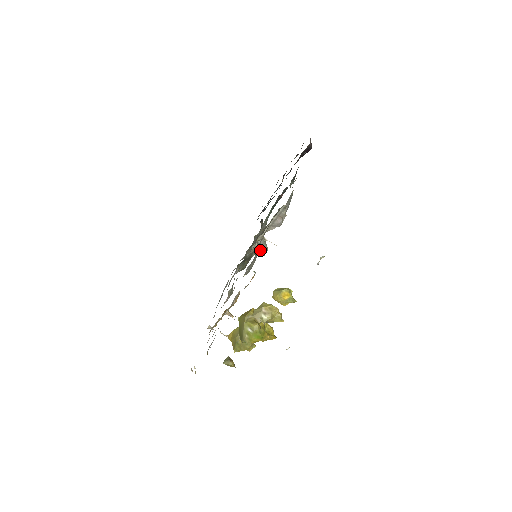
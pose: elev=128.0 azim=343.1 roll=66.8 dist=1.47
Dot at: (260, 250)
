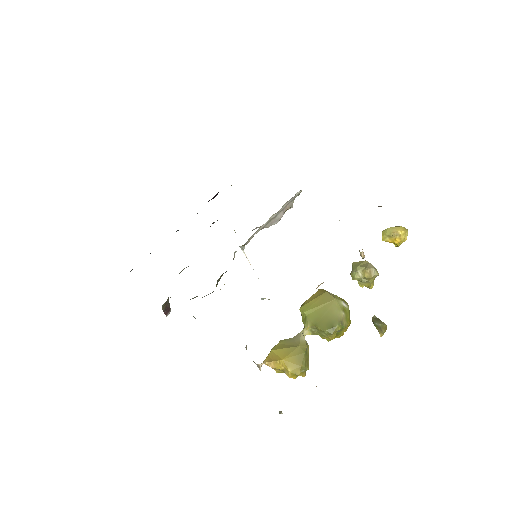
Dot at: (169, 303)
